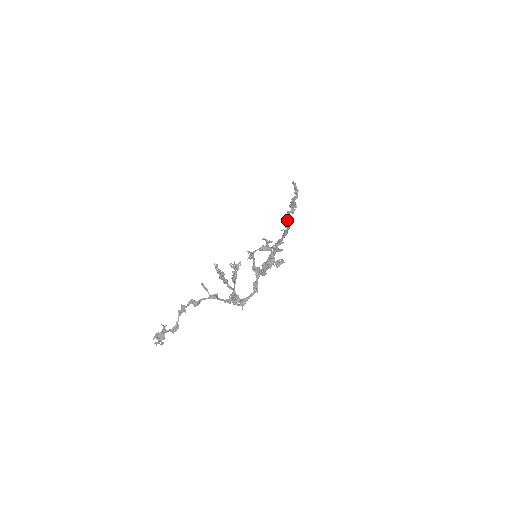
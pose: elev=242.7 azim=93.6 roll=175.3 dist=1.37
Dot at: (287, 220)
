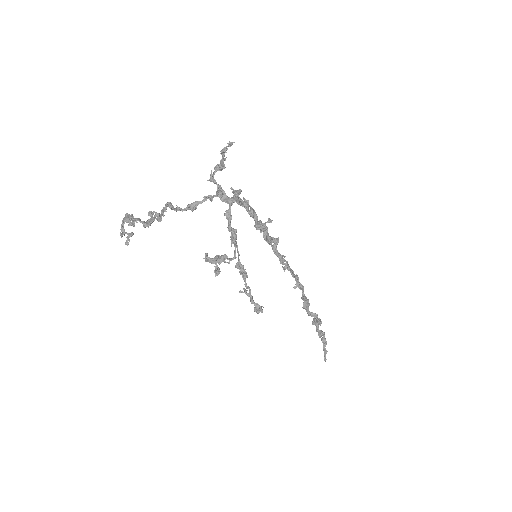
Dot at: (303, 300)
